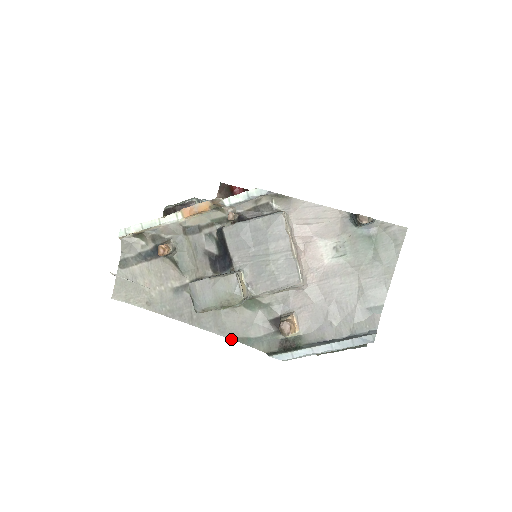
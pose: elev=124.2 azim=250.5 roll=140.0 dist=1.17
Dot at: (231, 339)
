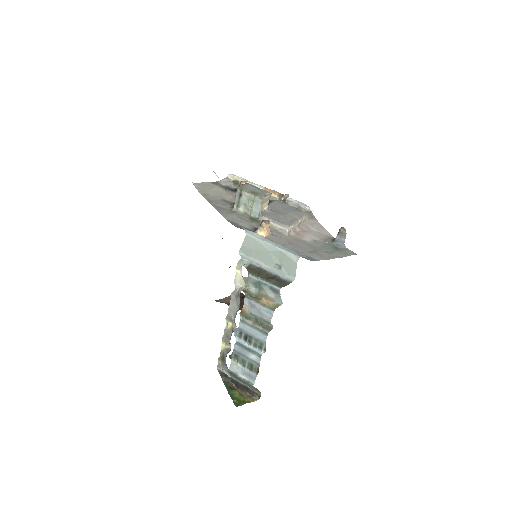
Dot at: (227, 220)
